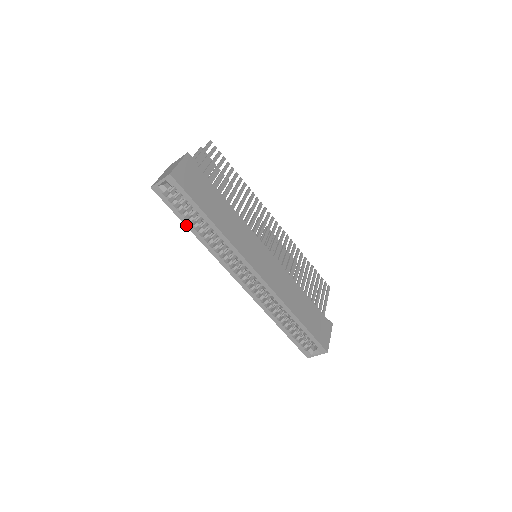
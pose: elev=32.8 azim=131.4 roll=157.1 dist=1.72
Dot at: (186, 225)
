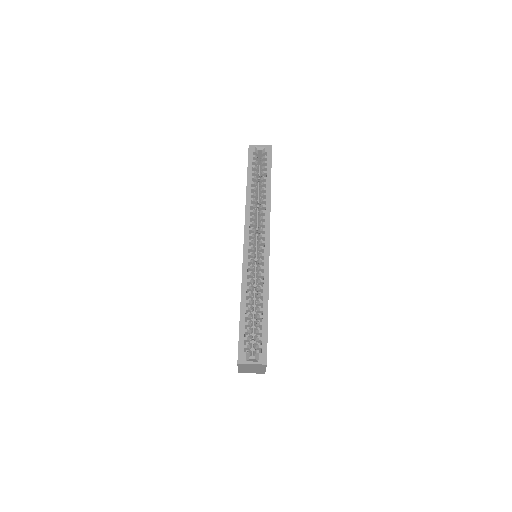
Dot at: (248, 178)
